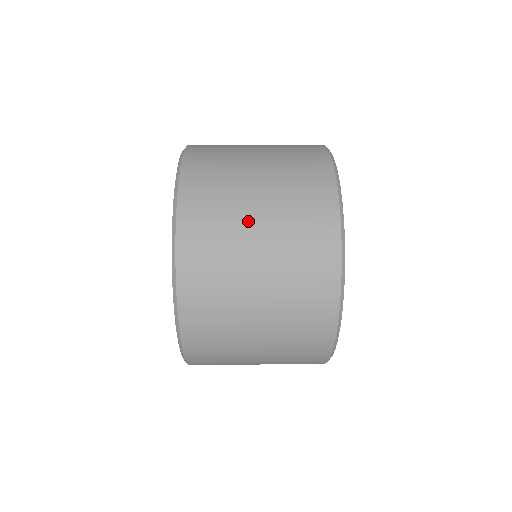
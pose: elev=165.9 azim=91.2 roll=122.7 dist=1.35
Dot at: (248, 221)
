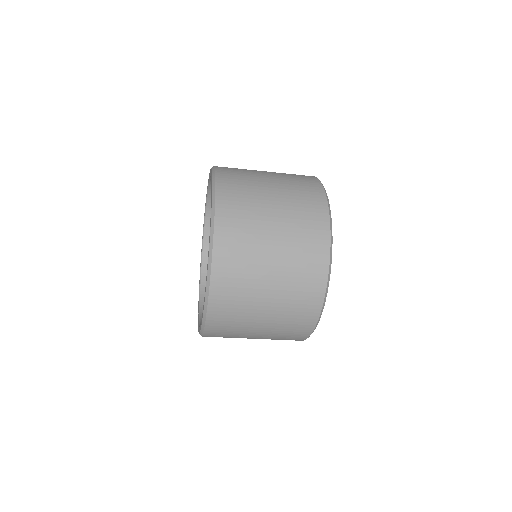
Dot at: (266, 200)
